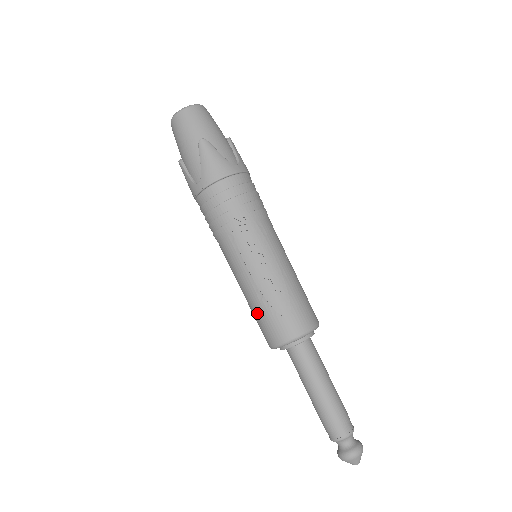
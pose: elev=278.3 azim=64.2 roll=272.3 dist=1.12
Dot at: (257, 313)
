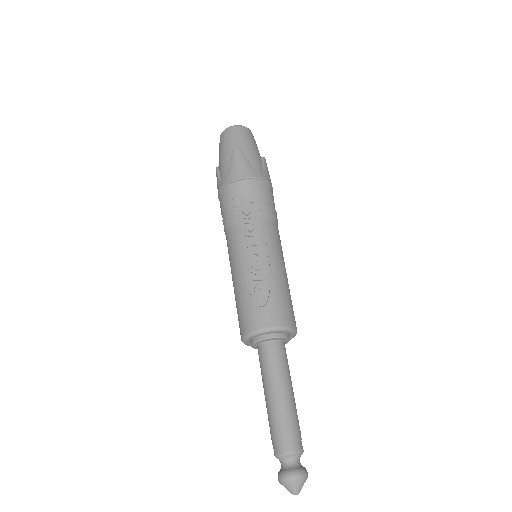
Dot at: (238, 302)
